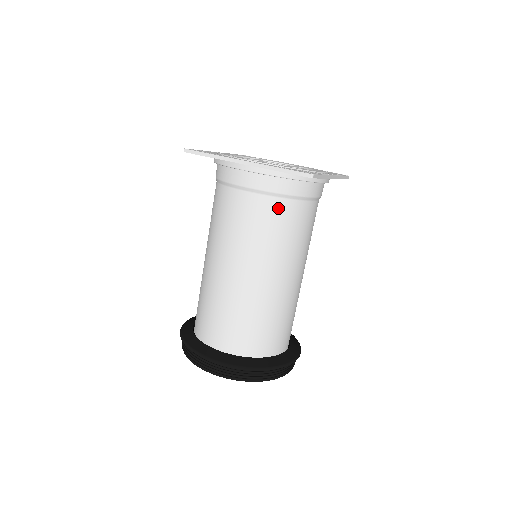
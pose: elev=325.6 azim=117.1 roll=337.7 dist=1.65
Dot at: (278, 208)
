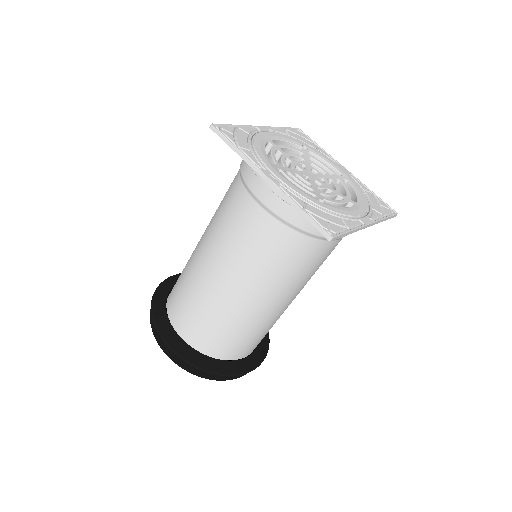
Dot at: (287, 239)
